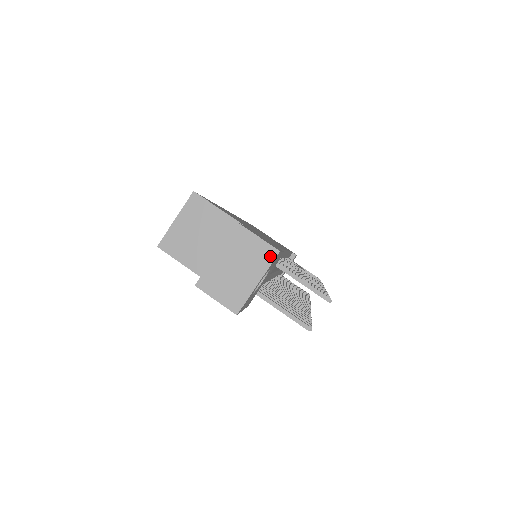
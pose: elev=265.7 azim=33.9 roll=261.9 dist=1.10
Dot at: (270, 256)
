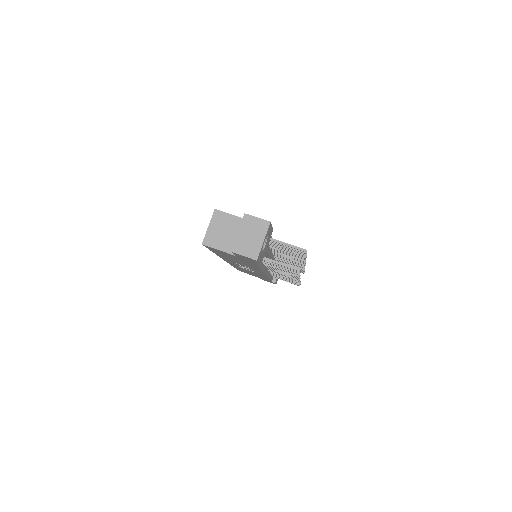
Dot at: (266, 226)
